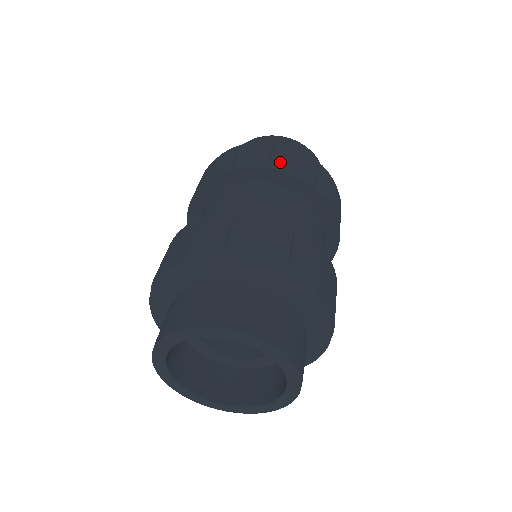
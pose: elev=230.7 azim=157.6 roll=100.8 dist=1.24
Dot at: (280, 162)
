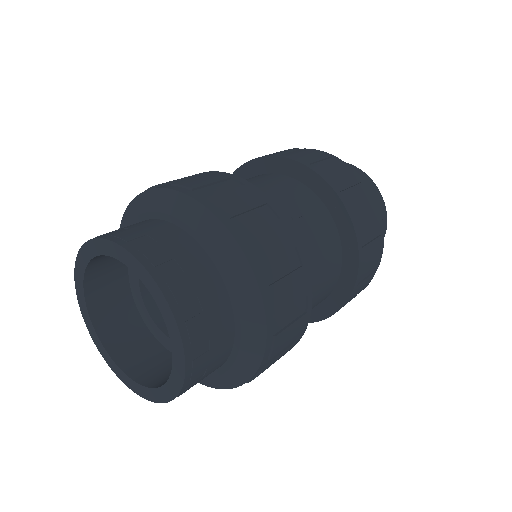
Dot at: (366, 240)
